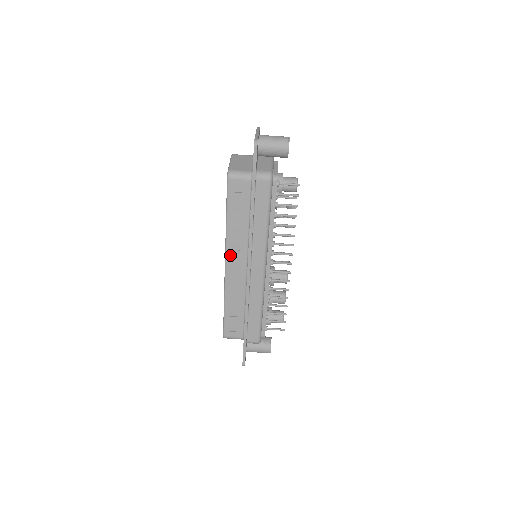
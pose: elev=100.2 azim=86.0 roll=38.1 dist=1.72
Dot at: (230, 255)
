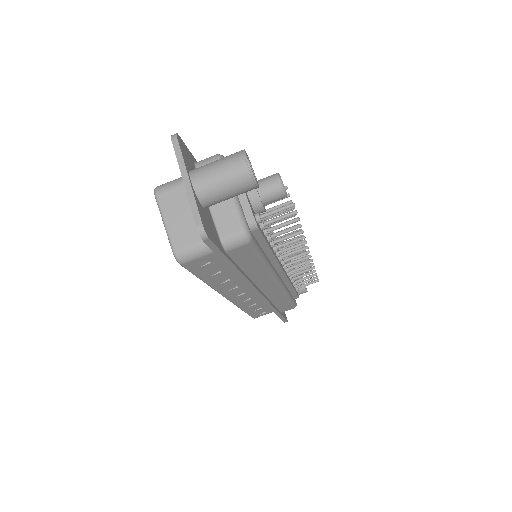
Dot at: (228, 293)
